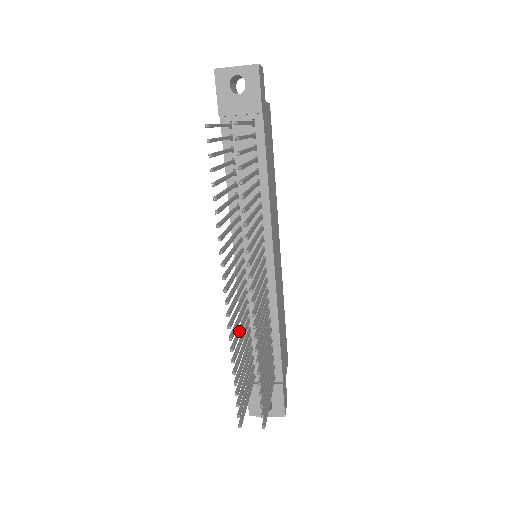
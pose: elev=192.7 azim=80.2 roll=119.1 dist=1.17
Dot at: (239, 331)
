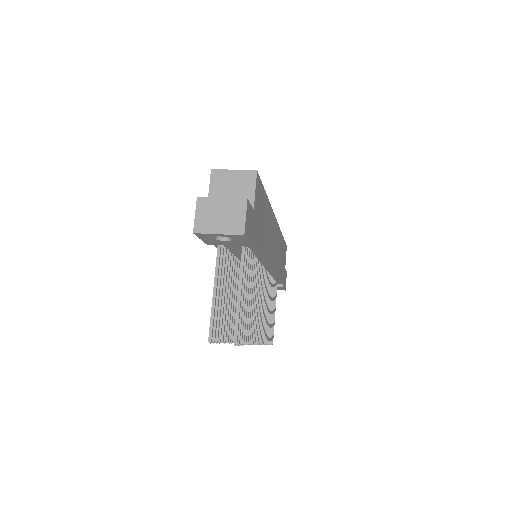
Dot at: occluded
